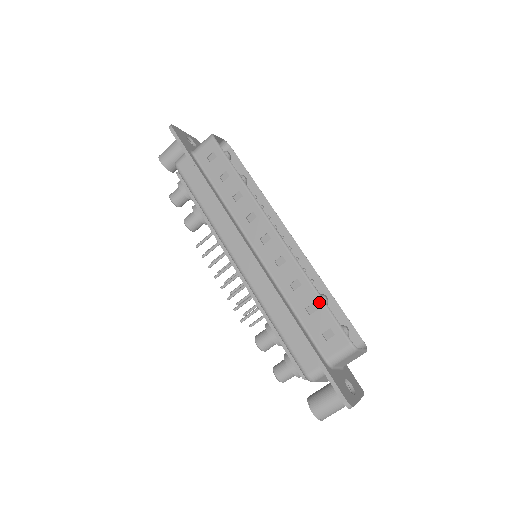
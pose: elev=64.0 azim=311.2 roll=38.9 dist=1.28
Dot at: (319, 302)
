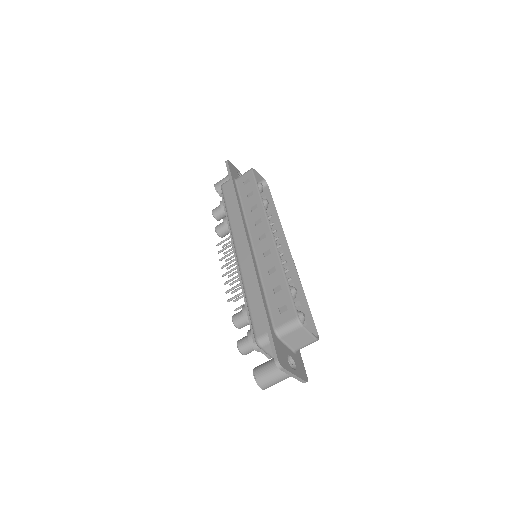
Dot at: (284, 284)
